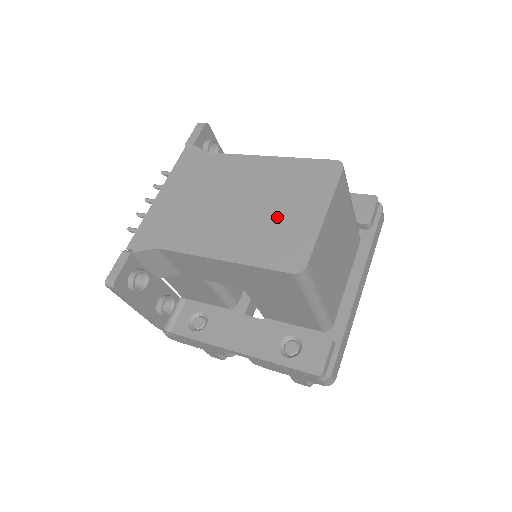
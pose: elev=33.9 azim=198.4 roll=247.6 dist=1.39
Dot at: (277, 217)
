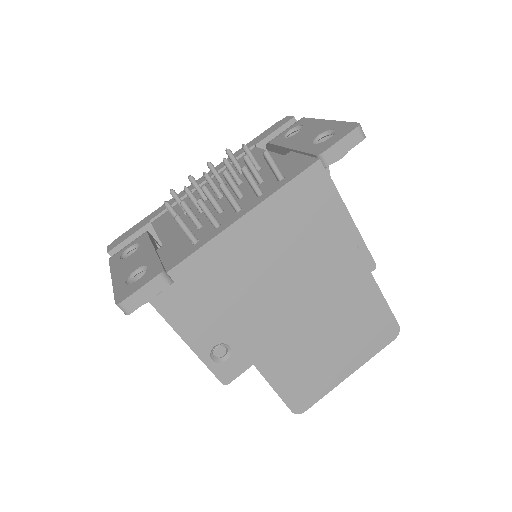
Dot at: (322, 351)
